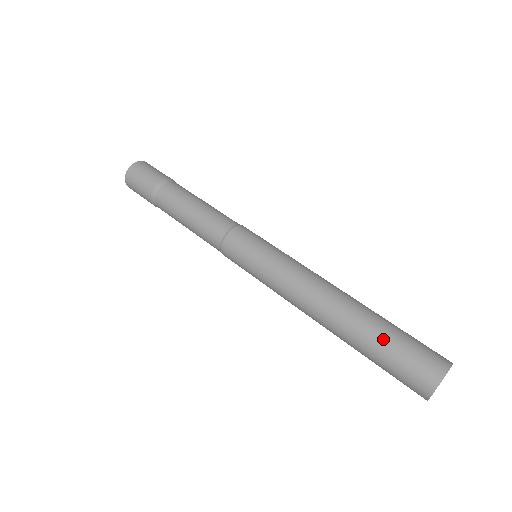
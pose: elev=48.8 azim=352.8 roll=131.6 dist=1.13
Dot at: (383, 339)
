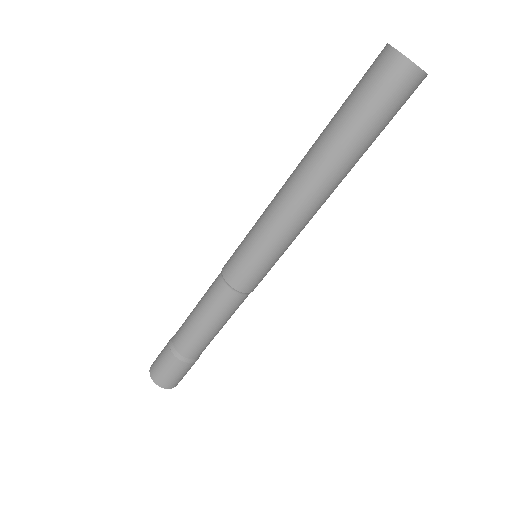
Dot at: (341, 109)
